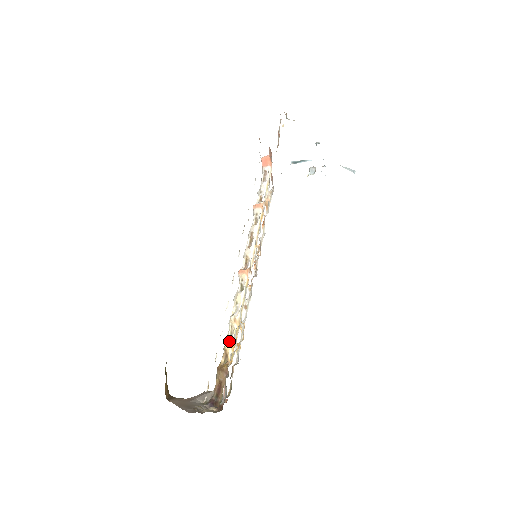
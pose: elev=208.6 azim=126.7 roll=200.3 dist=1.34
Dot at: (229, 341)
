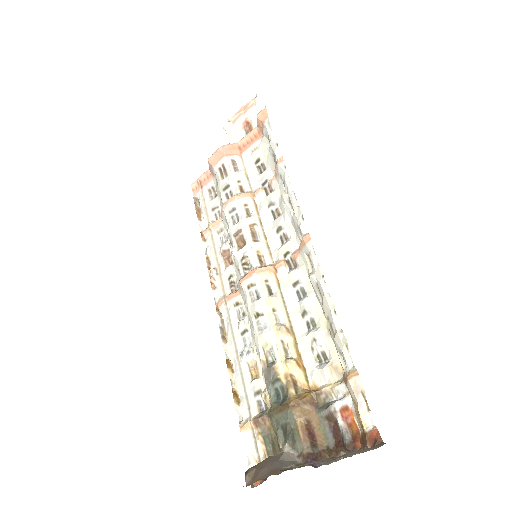
Dot at: (294, 359)
